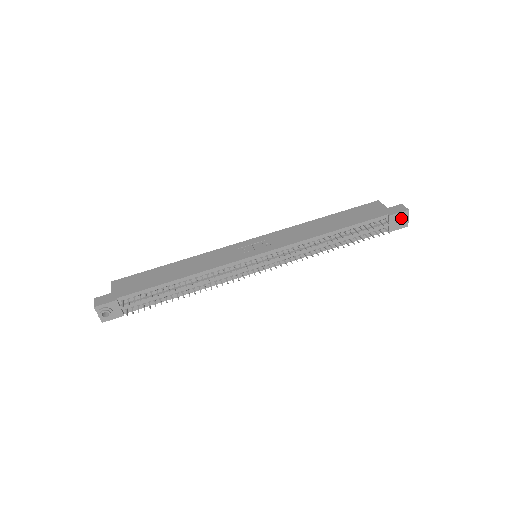
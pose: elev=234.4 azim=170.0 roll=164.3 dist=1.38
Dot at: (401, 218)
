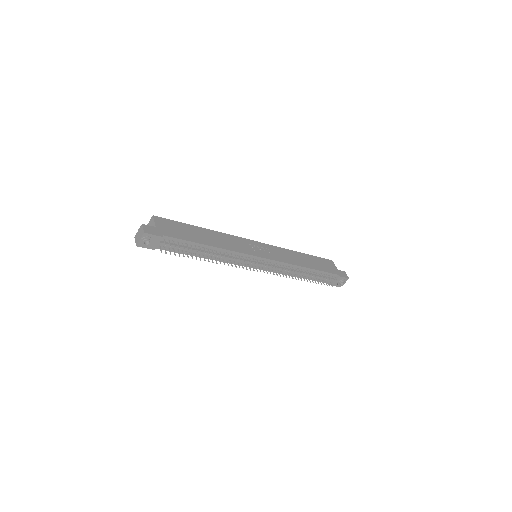
Dot at: (343, 281)
